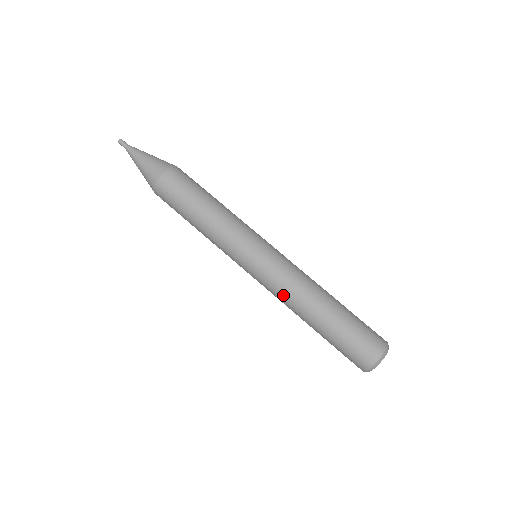
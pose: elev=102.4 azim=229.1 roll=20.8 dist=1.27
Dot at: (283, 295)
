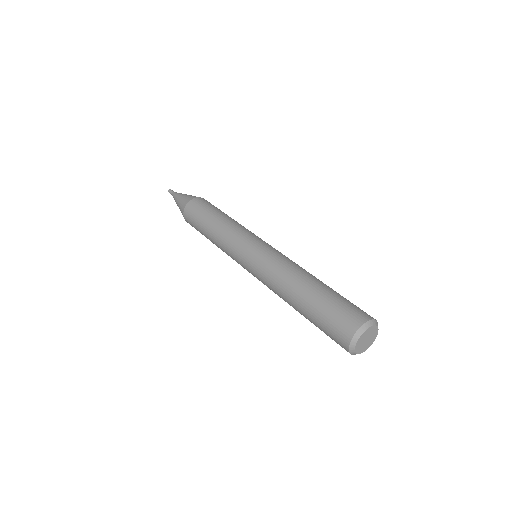
Dot at: (270, 285)
